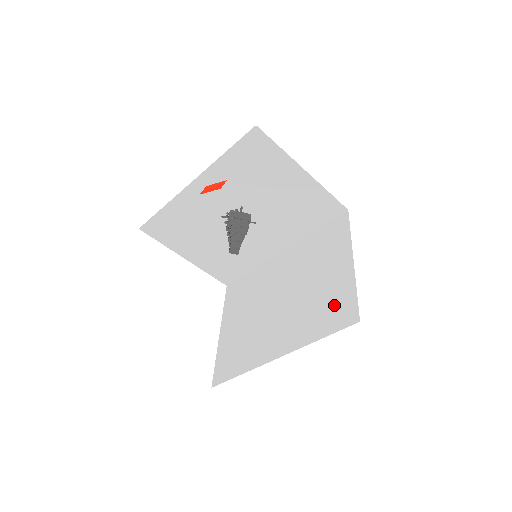
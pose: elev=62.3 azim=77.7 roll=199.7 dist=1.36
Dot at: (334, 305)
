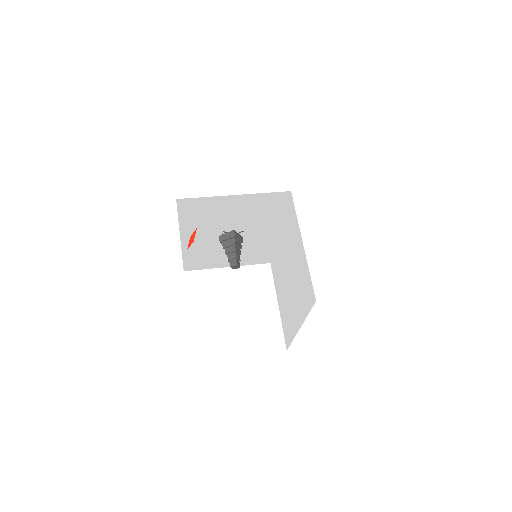
Dot at: (305, 285)
